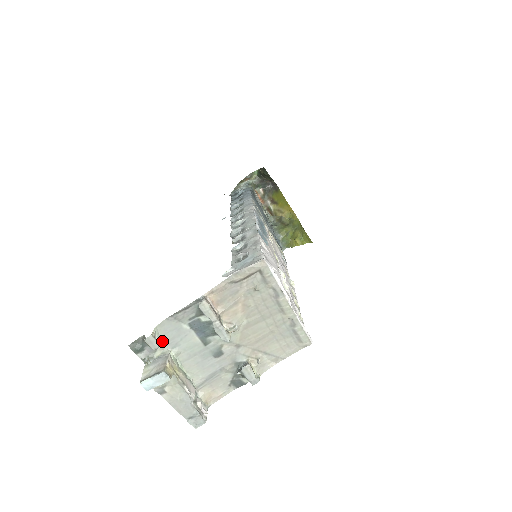
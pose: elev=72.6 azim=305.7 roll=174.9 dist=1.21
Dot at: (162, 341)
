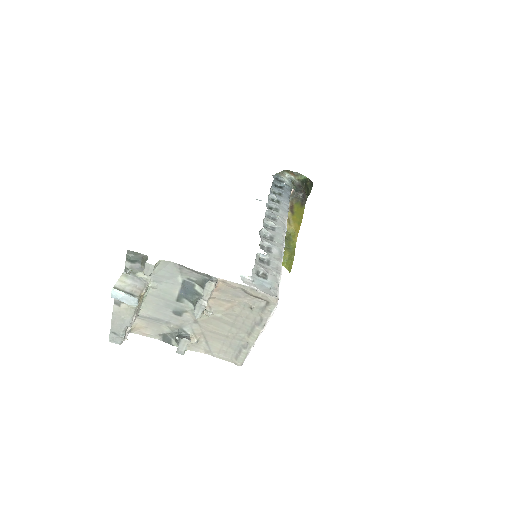
Dot at: (153, 271)
